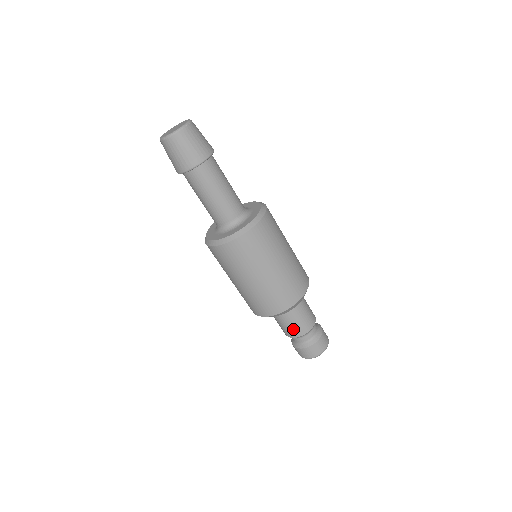
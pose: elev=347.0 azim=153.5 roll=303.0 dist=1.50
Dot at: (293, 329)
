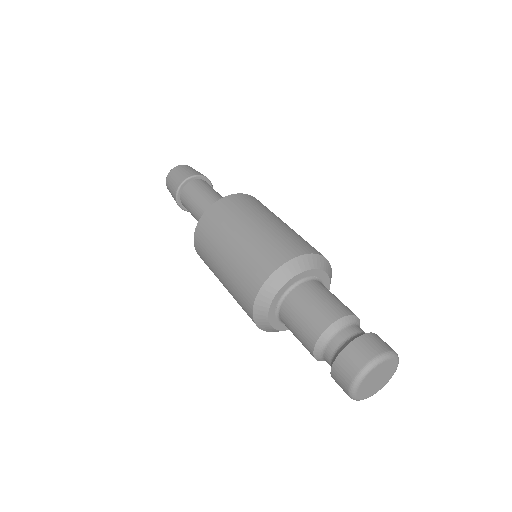
Dot at: (303, 332)
